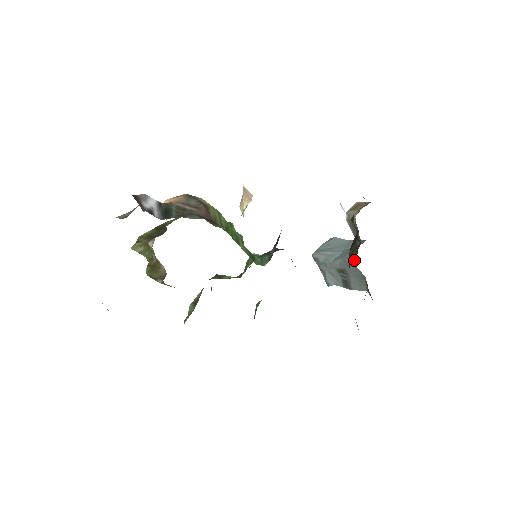
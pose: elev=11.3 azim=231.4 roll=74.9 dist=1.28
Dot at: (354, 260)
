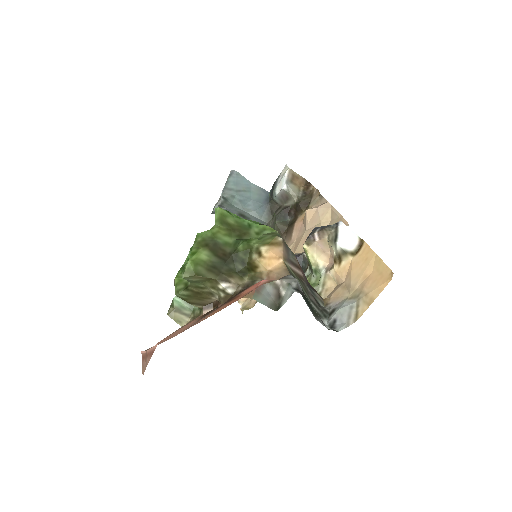
Dot at: (269, 220)
